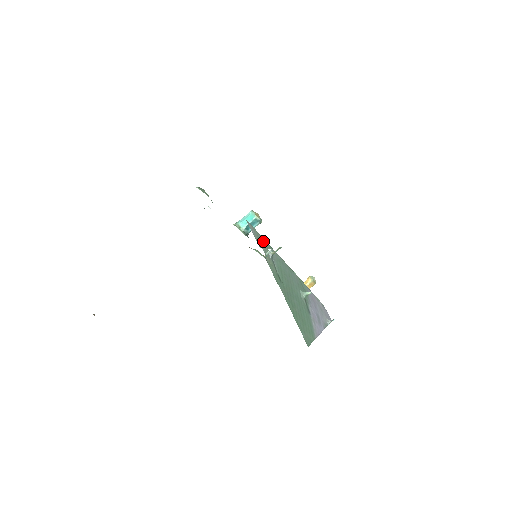
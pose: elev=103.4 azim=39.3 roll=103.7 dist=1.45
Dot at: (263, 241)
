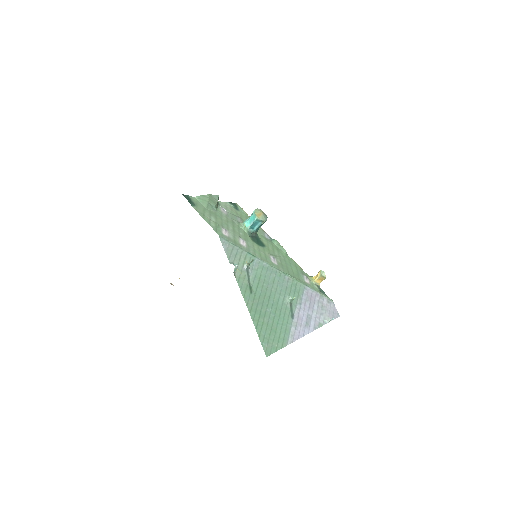
Dot at: (240, 252)
